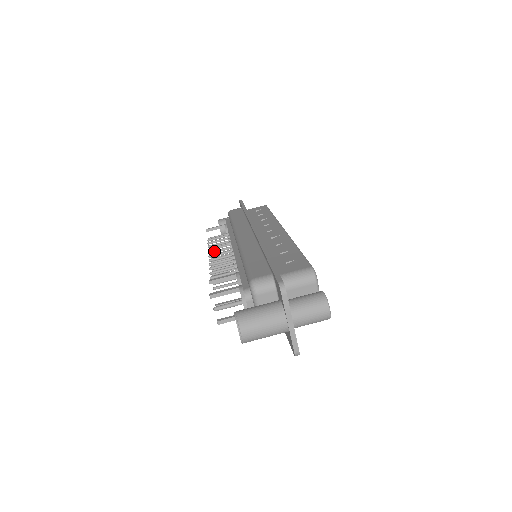
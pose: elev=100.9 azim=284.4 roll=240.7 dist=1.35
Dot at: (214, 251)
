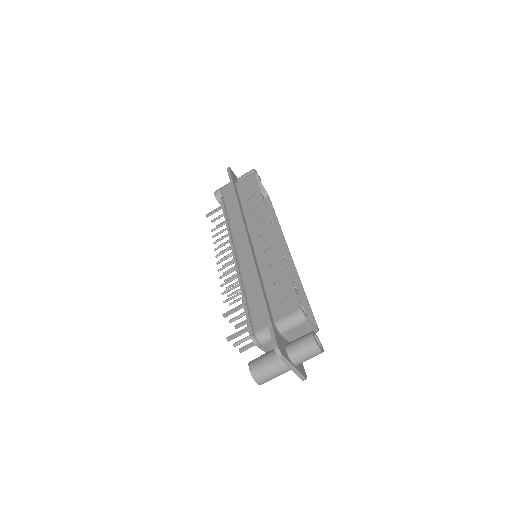
Dot at: (219, 254)
